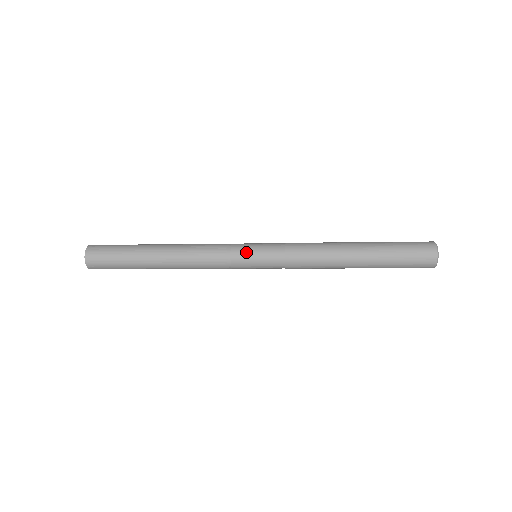
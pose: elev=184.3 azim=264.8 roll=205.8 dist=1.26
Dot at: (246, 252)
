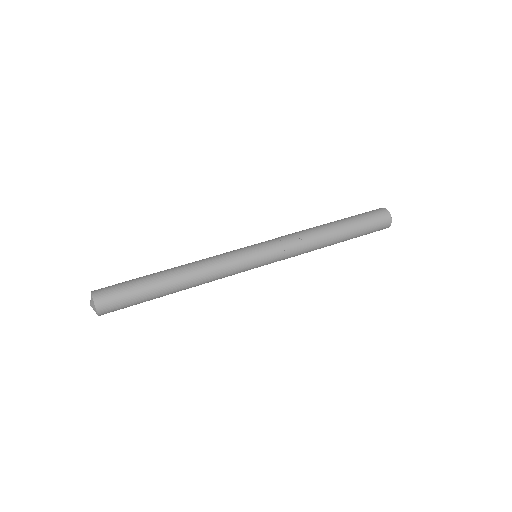
Dot at: occluded
